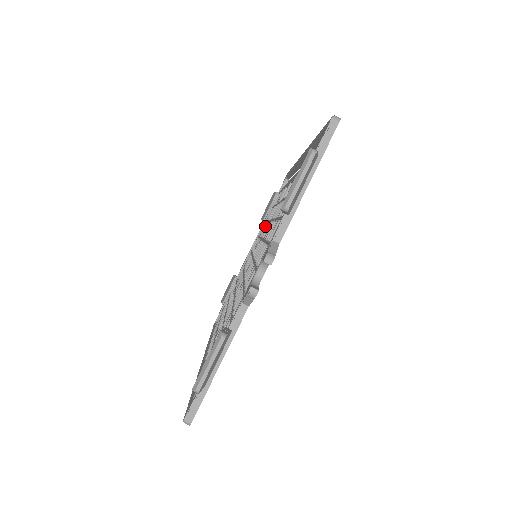
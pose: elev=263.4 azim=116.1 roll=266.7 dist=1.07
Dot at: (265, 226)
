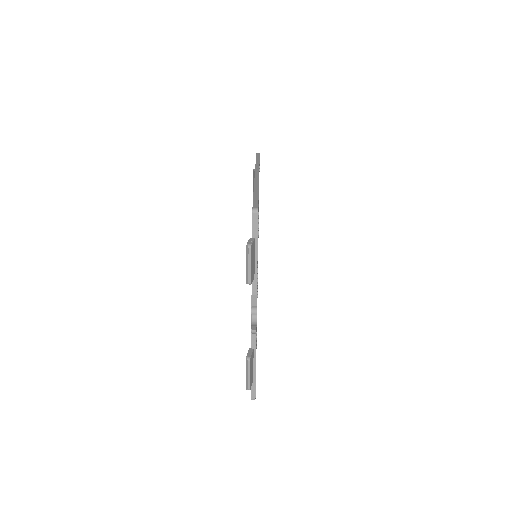
Dot at: occluded
